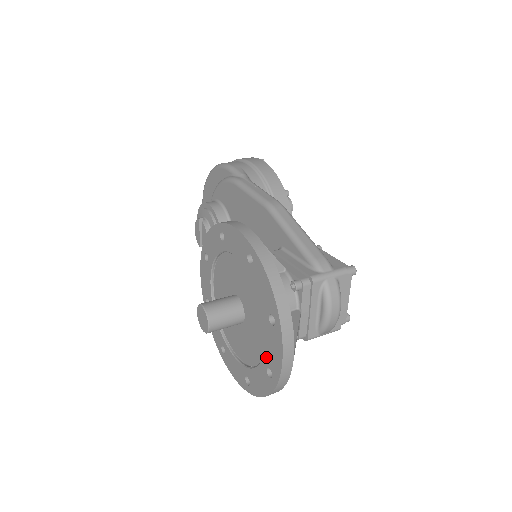
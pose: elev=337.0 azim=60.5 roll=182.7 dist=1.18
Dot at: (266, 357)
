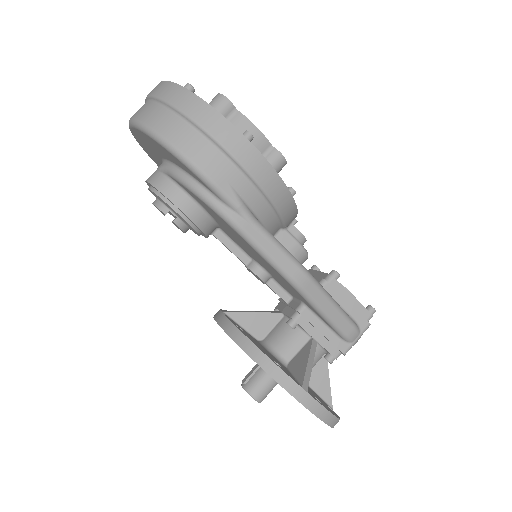
Dot at: occluded
